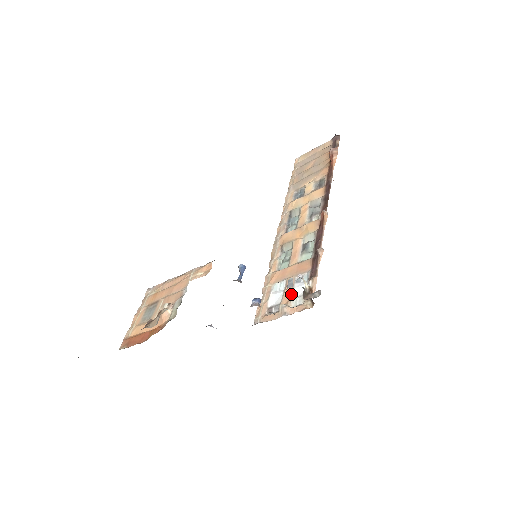
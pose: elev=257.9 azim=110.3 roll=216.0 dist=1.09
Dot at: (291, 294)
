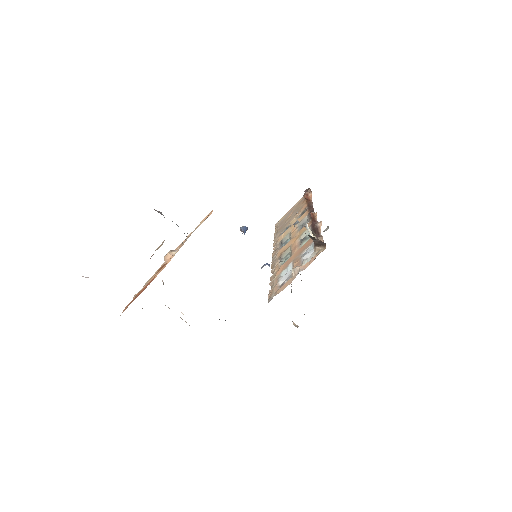
Dot at: (300, 262)
